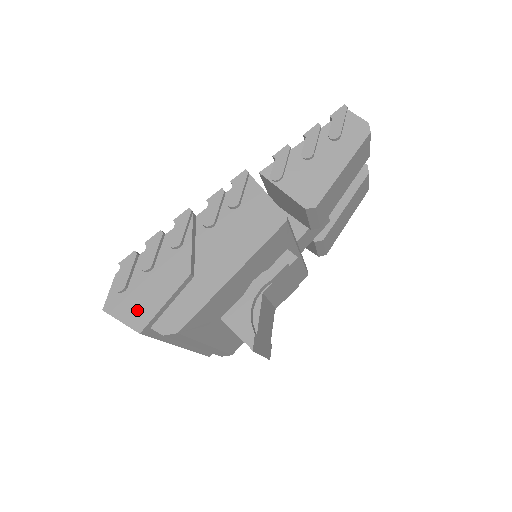
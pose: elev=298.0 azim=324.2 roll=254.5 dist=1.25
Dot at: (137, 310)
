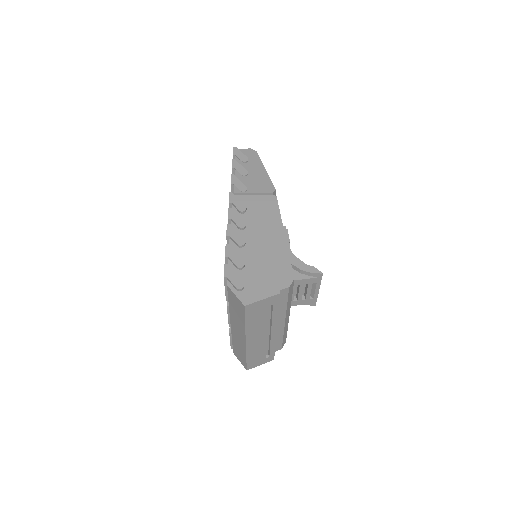
Dot at: (263, 286)
